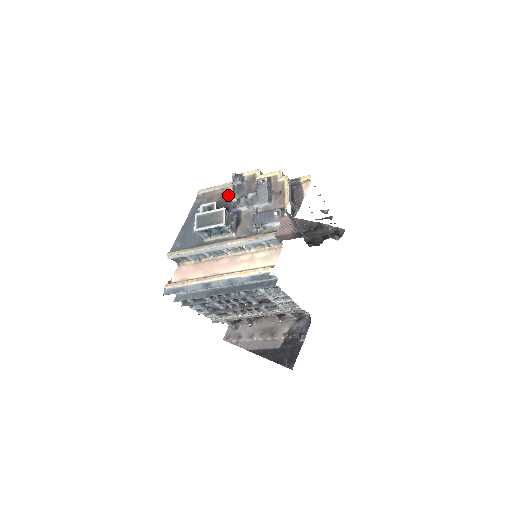
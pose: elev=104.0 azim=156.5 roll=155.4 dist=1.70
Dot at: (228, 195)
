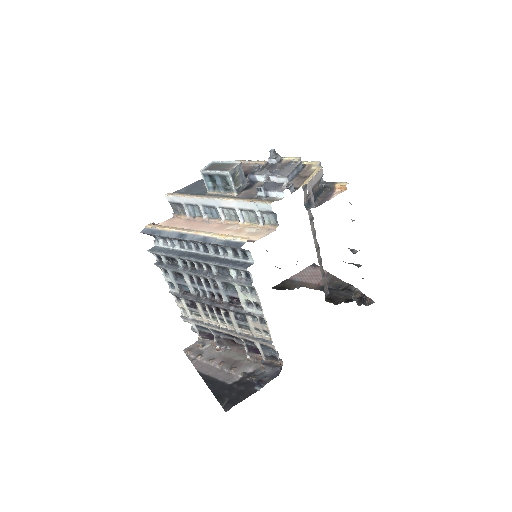
Dot at: occluded
